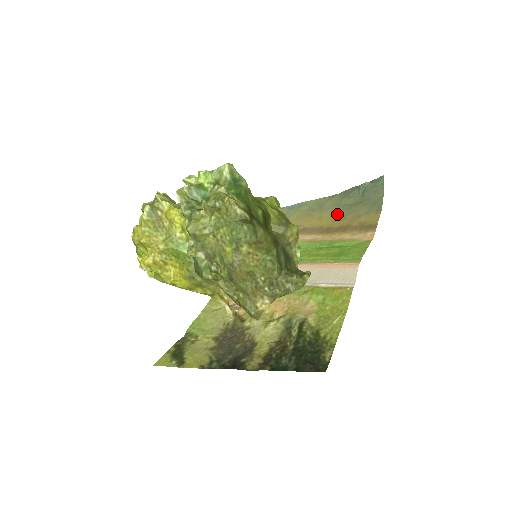
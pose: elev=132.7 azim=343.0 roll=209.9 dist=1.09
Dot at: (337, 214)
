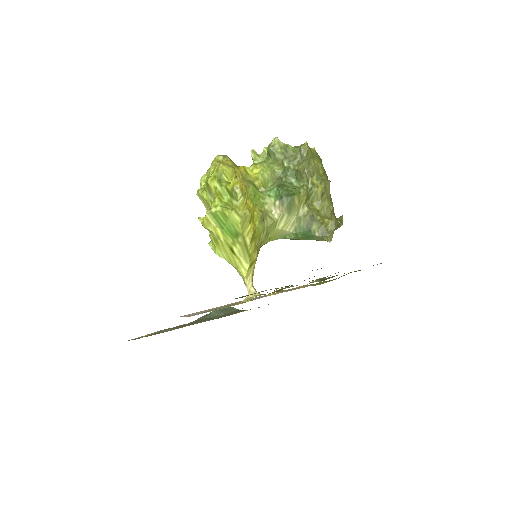
Dot at: occluded
